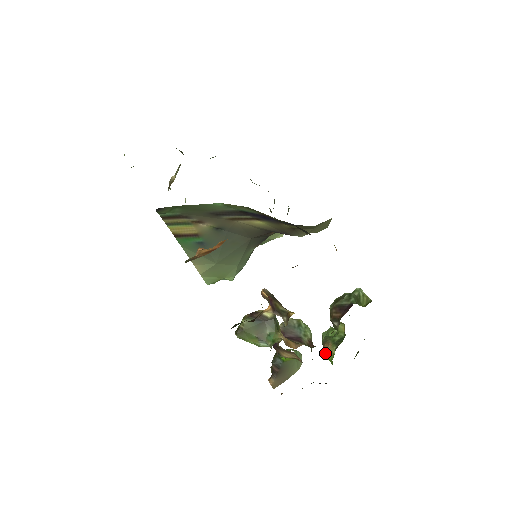
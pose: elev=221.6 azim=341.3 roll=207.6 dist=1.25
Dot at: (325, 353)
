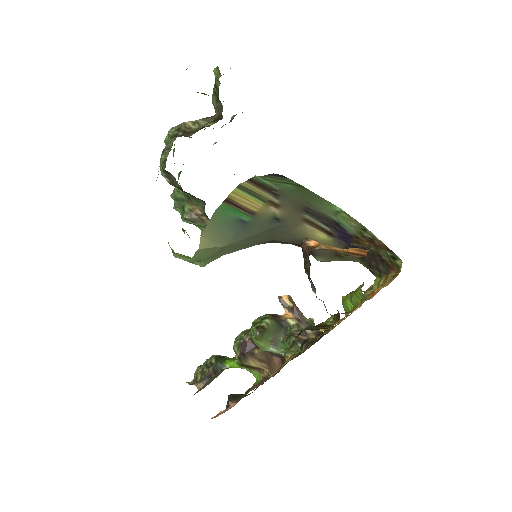
Dot at: occluded
